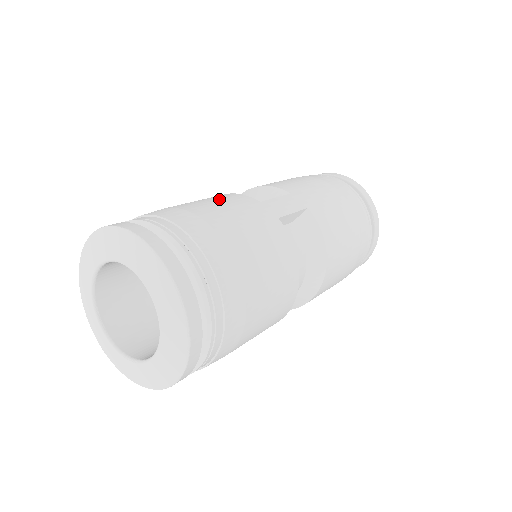
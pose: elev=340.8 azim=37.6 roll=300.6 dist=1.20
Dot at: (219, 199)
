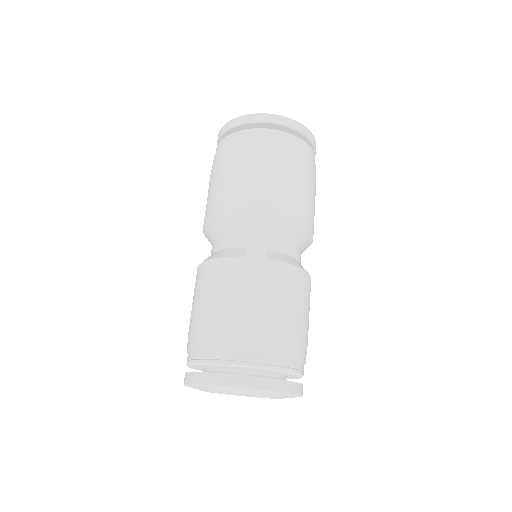
Dot at: (221, 284)
